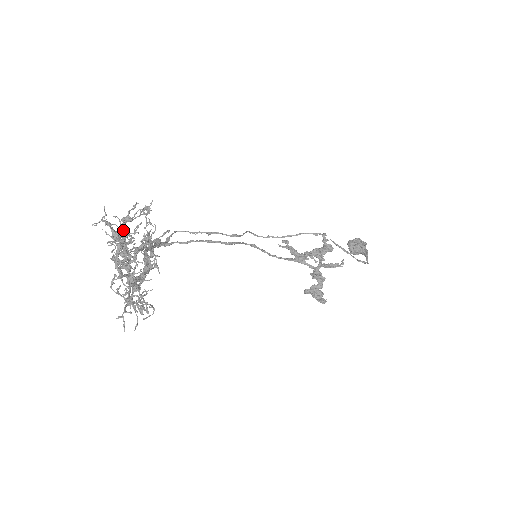
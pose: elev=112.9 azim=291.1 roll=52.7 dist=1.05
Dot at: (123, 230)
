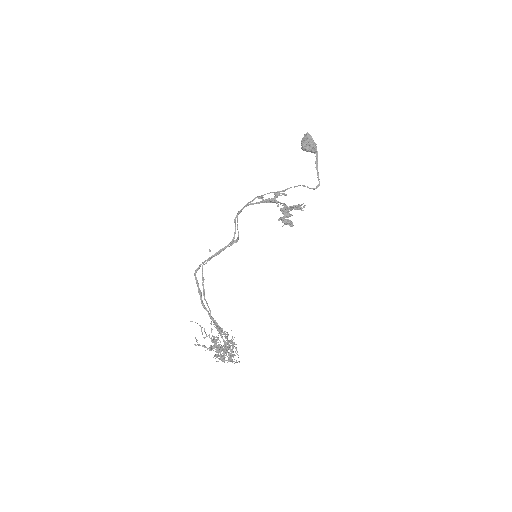
Dot at: (201, 328)
